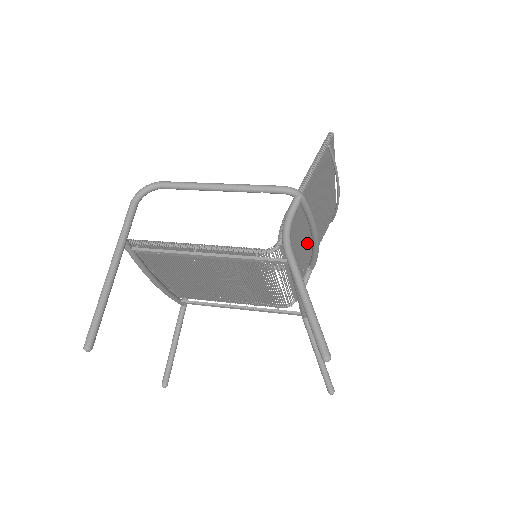
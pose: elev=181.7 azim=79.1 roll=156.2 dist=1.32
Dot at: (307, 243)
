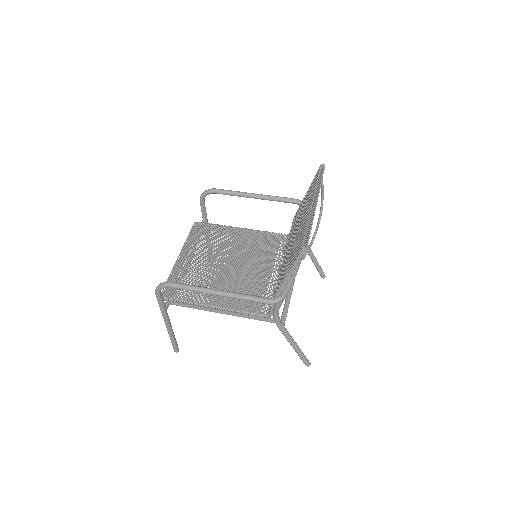
Dot at: occluded
